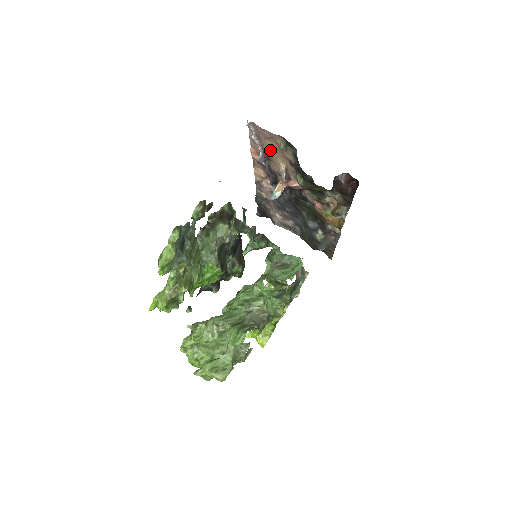
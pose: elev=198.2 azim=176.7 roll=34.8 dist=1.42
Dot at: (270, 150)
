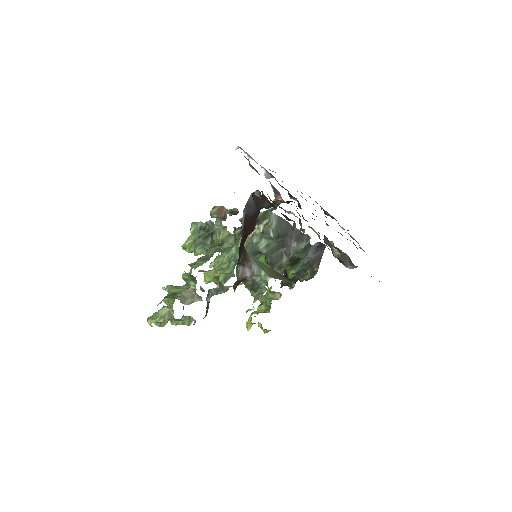
Dot at: occluded
